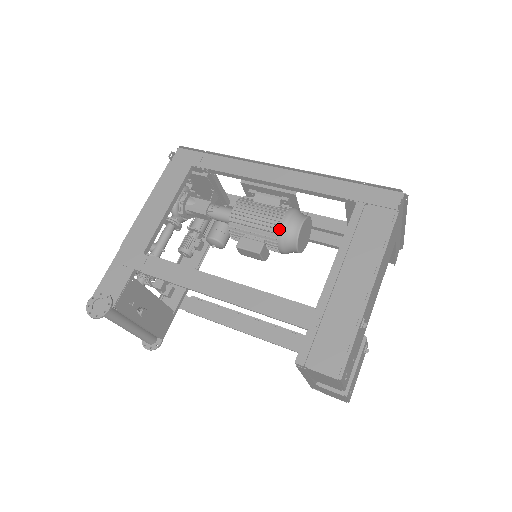
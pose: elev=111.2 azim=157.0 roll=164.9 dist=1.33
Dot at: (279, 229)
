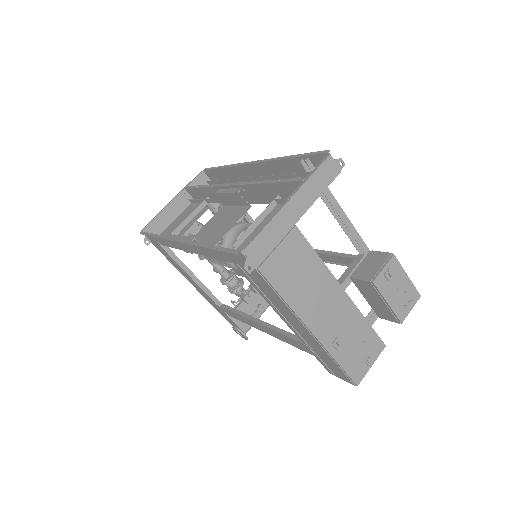
Dot at: occluded
